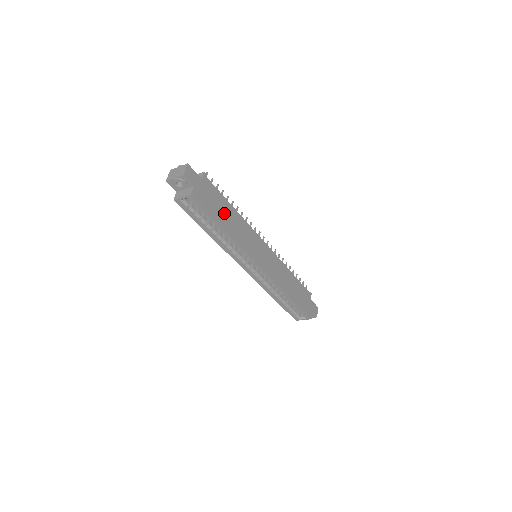
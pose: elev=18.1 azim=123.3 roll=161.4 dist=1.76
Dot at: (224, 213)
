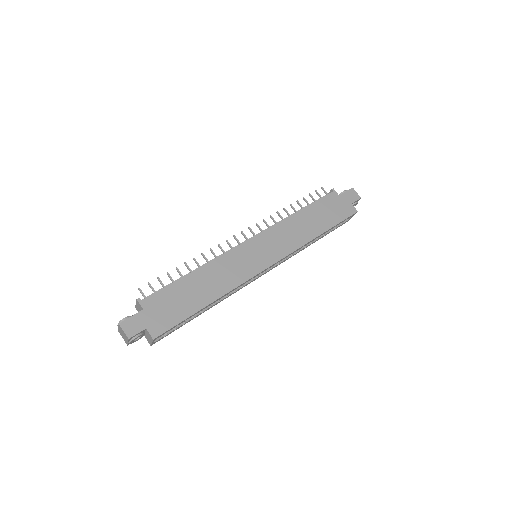
Dot at: (191, 294)
